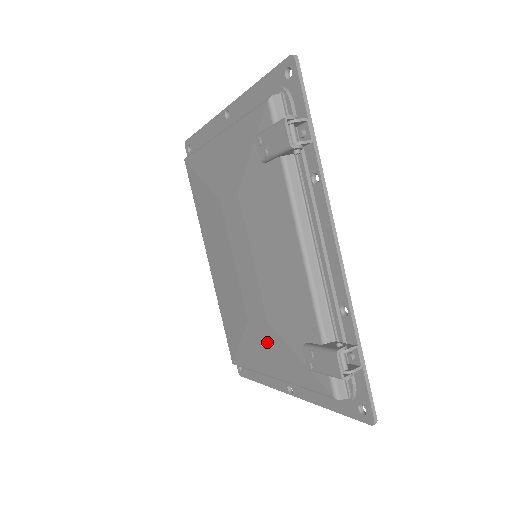
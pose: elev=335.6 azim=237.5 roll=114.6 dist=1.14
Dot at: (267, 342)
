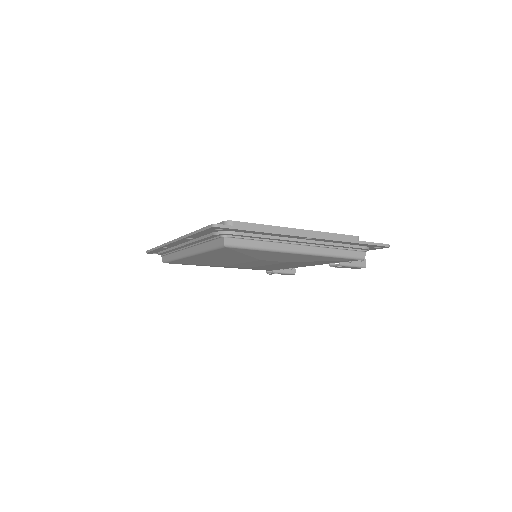
Dot at: occluded
